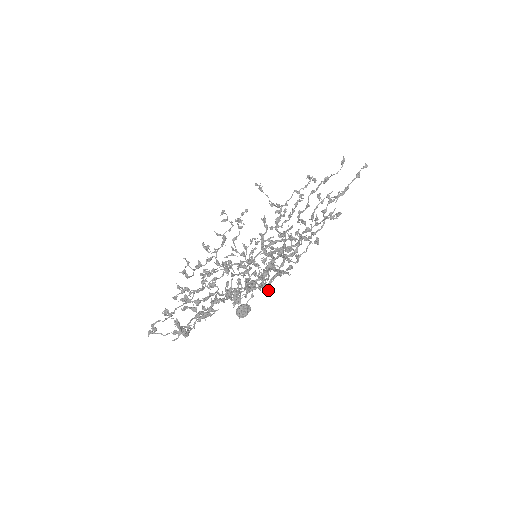
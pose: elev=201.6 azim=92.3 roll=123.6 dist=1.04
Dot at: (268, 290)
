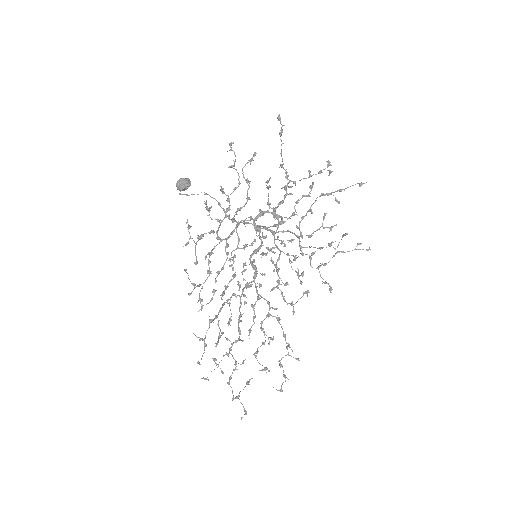
Dot at: occluded
